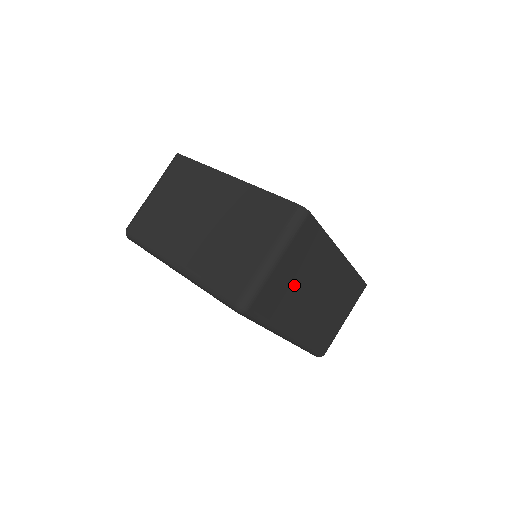
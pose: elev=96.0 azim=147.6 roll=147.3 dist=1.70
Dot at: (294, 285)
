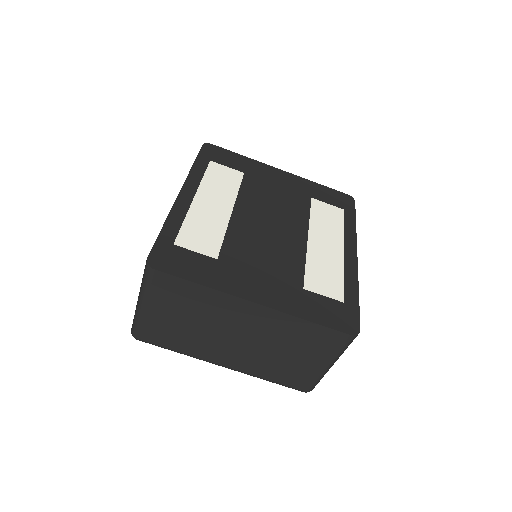
Dot at: occluded
